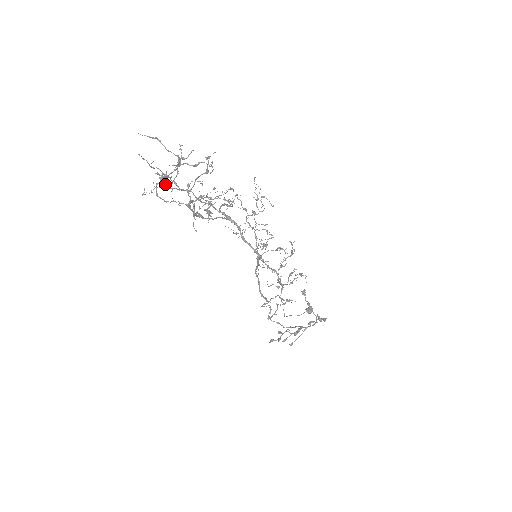
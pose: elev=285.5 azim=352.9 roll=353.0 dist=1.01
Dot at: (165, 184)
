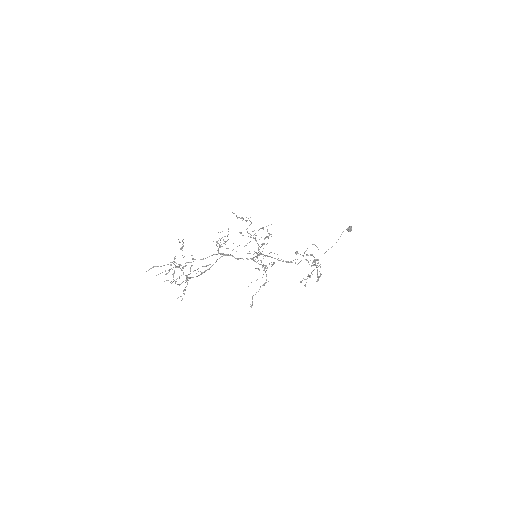
Dot at: (184, 266)
